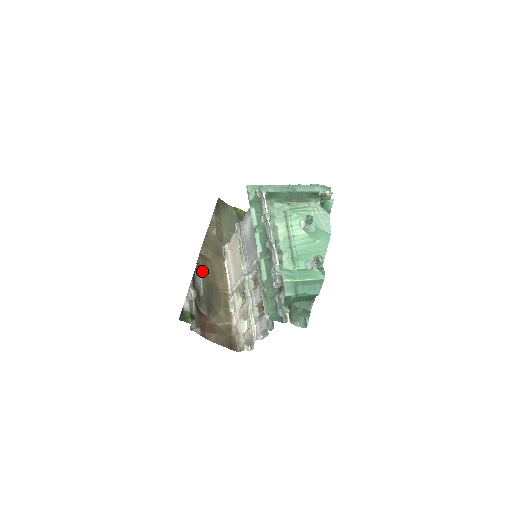
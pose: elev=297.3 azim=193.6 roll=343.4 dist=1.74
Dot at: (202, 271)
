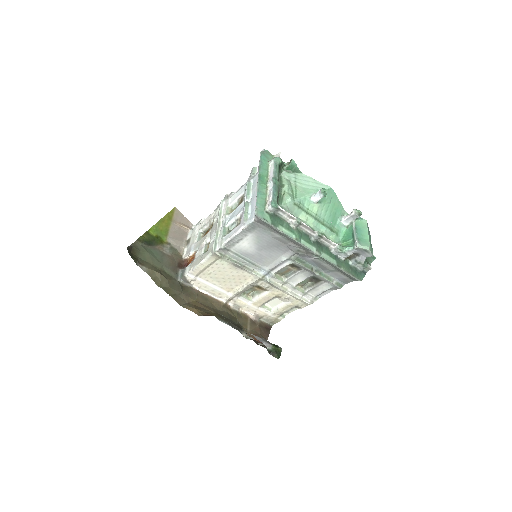
Dot at: occluded
